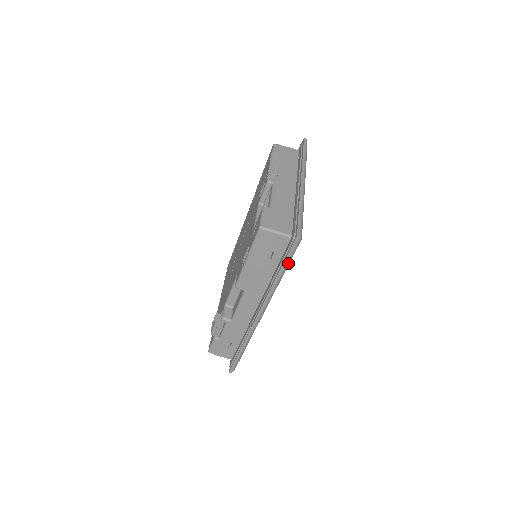
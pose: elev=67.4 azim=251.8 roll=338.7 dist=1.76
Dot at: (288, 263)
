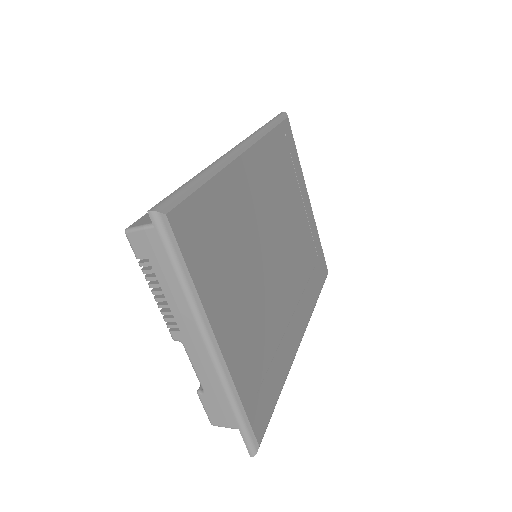
Dot at: occluded
